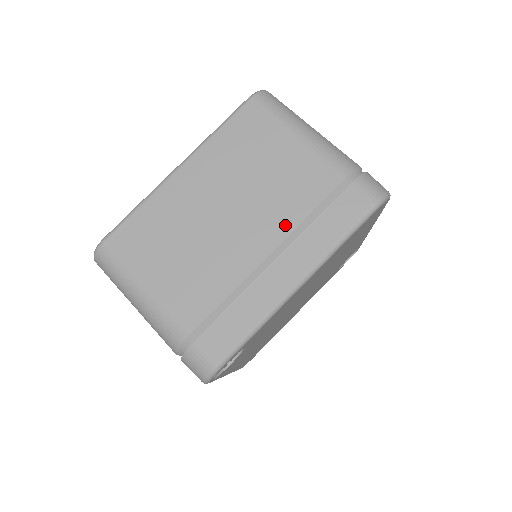
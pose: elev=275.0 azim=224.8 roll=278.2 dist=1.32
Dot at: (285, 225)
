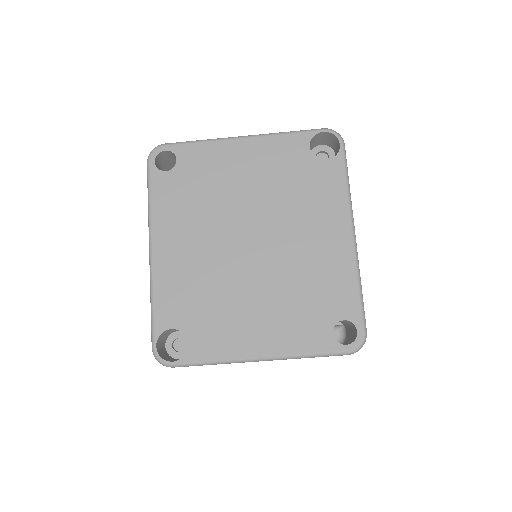
Dot at: occluded
